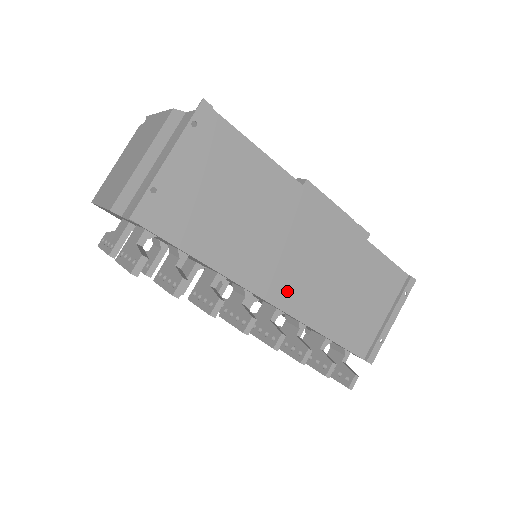
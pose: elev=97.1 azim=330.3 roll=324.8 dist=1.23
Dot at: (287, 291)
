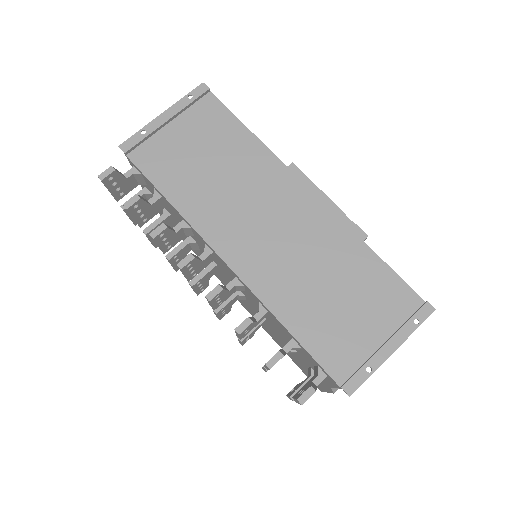
Dot at: (246, 256)
